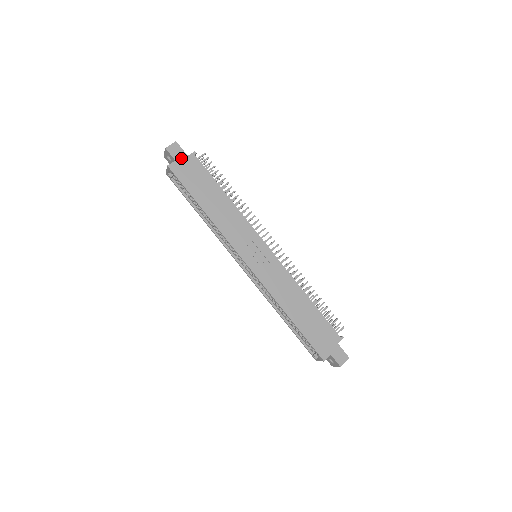
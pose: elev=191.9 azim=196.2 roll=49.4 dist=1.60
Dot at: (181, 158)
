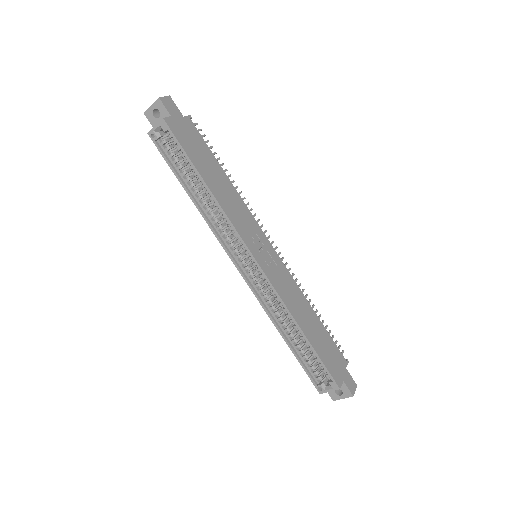
Dot at: (177, 116)
